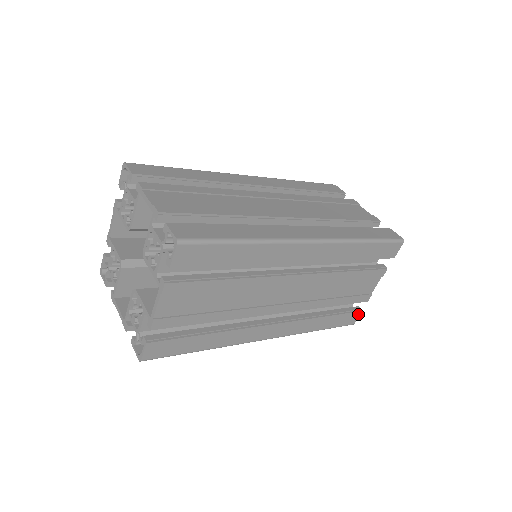
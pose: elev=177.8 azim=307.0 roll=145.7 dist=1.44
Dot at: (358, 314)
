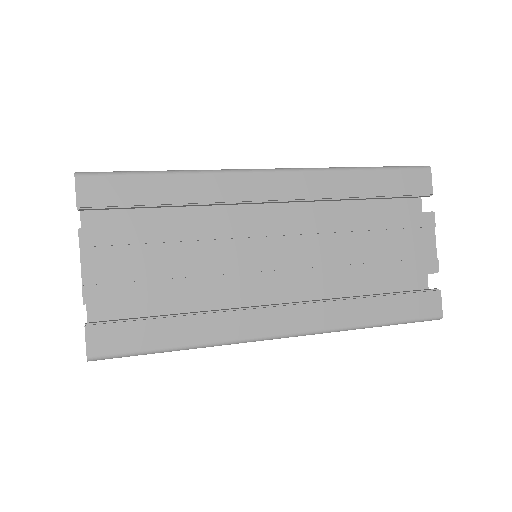
Dot at: (437, 296)
